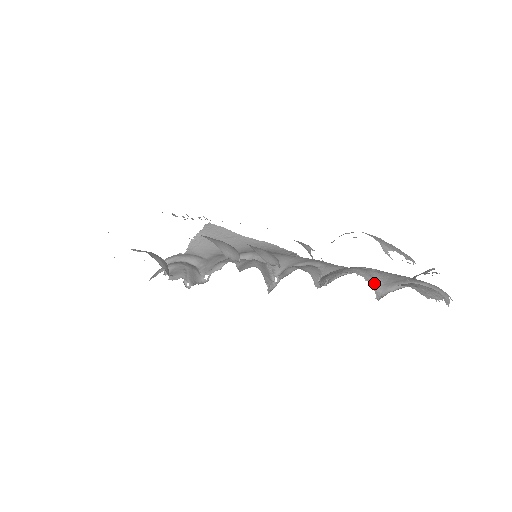
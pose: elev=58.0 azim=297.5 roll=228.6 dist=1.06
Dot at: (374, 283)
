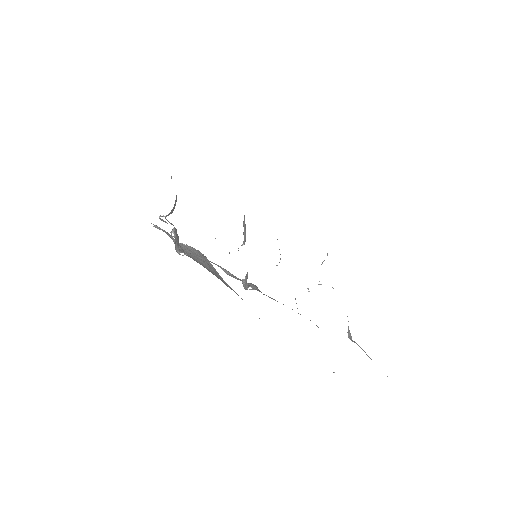
Dot at: occluded
